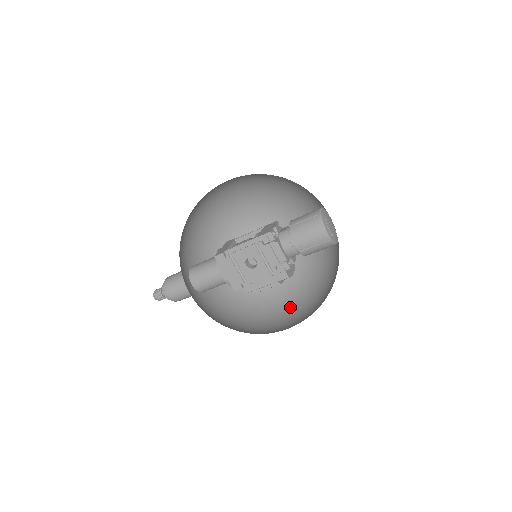
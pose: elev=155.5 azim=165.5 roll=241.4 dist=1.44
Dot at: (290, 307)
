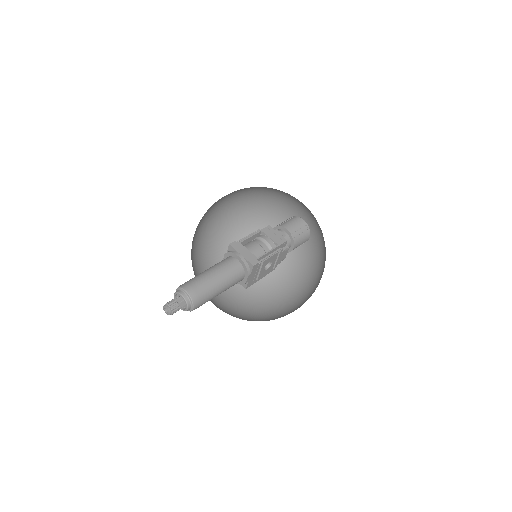
Dot at: occluded
